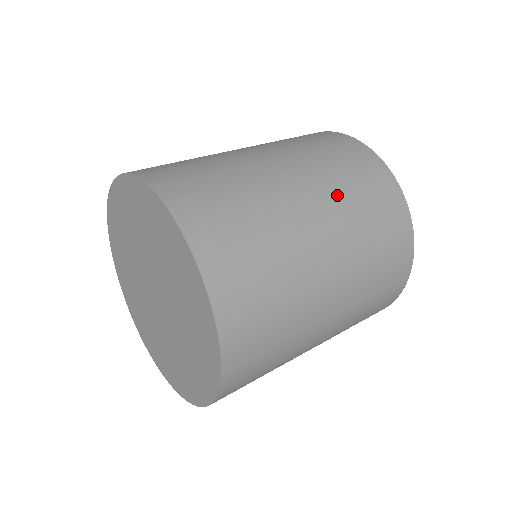
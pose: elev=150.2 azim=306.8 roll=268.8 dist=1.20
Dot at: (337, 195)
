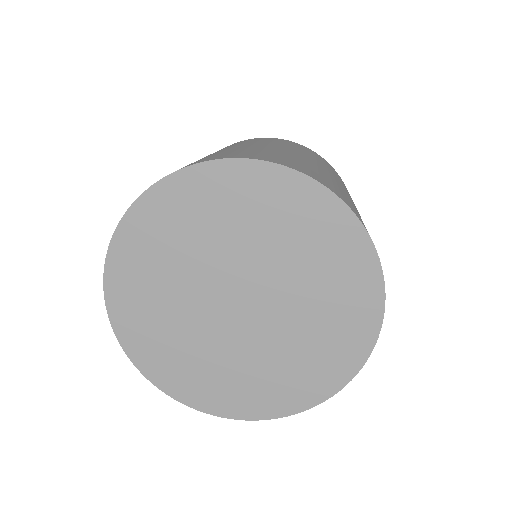
Dot at: occluded
